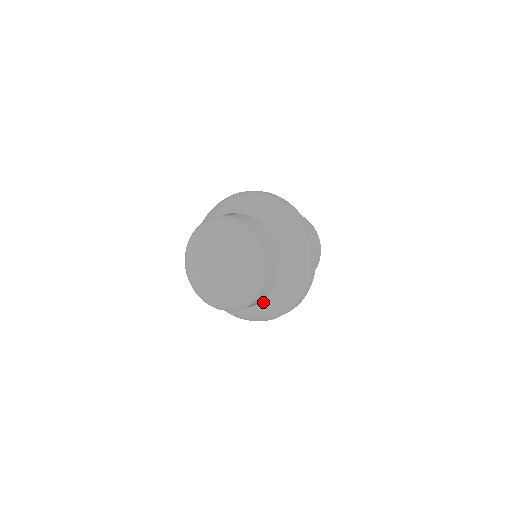
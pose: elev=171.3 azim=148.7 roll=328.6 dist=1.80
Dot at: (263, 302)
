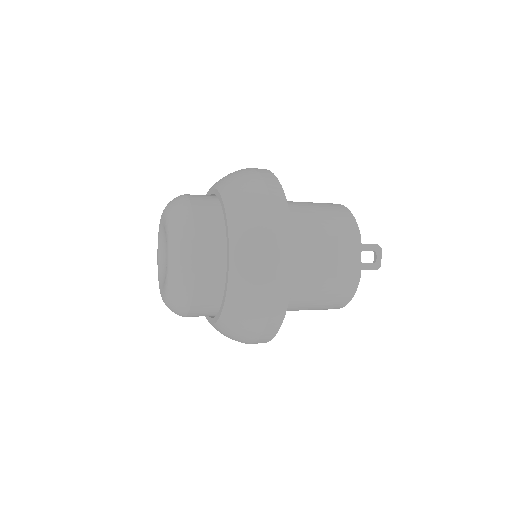
Dot at: (227, 247)
